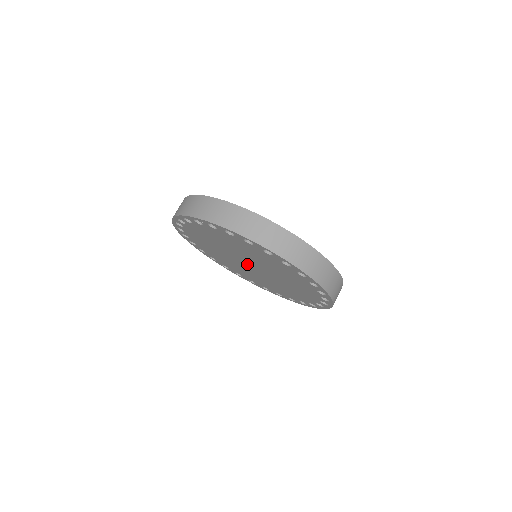
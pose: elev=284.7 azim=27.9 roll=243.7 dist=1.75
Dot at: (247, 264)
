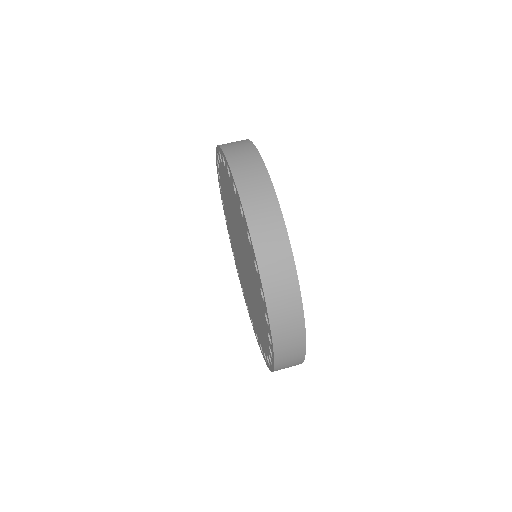
Dot at: occluded
